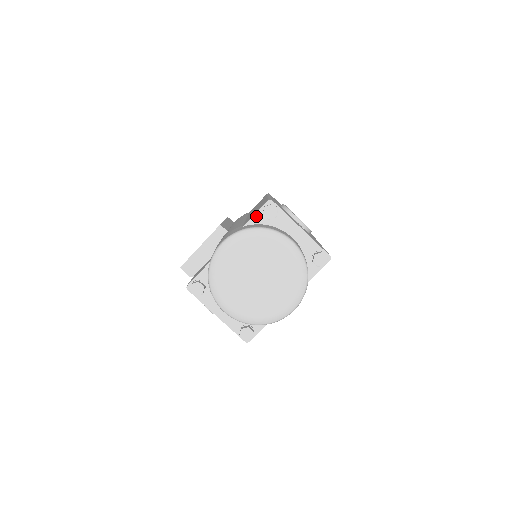
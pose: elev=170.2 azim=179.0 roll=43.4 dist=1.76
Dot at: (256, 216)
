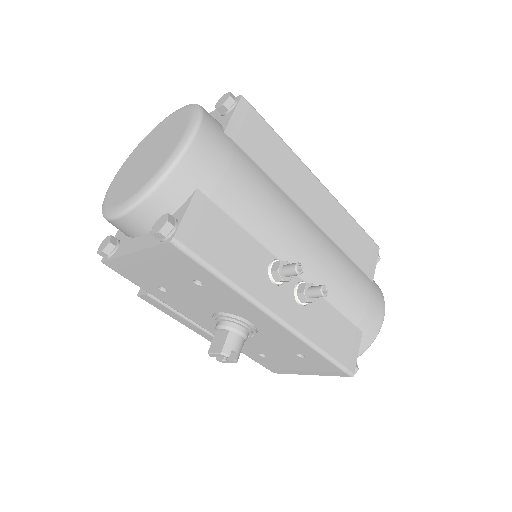
Dot at: occluded
